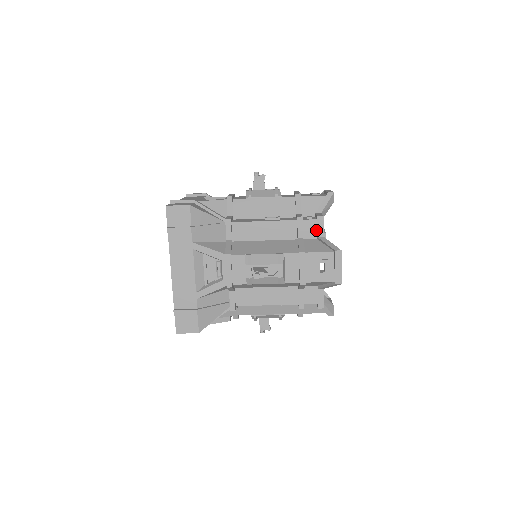
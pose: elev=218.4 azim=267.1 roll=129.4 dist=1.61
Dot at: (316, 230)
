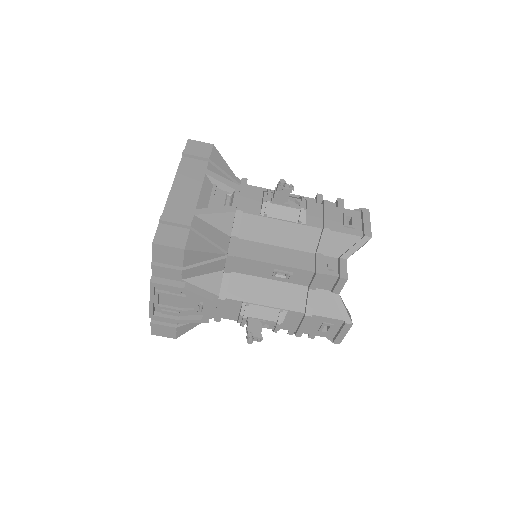
Dot at: occluded
